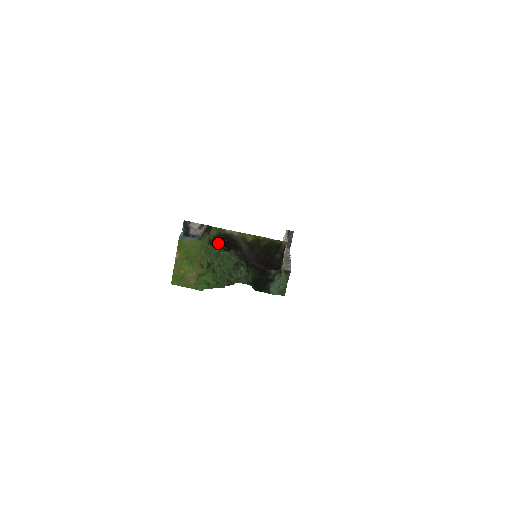
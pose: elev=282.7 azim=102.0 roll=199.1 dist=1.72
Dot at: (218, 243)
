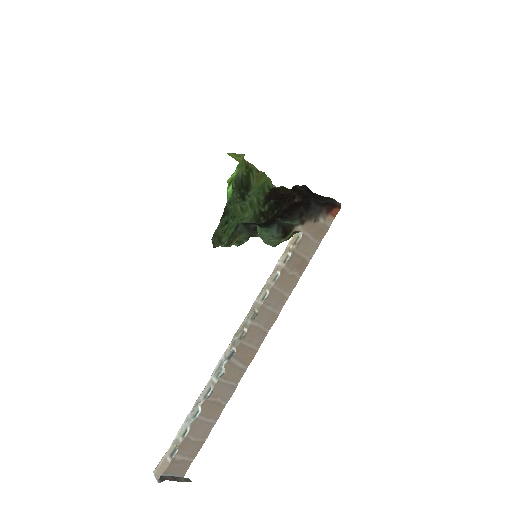
Dot at: (273, 199)
